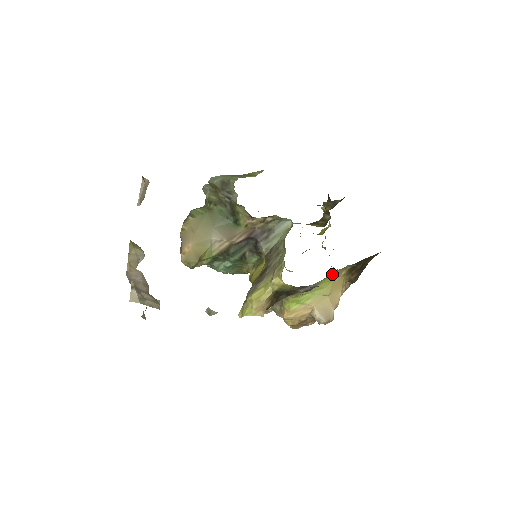
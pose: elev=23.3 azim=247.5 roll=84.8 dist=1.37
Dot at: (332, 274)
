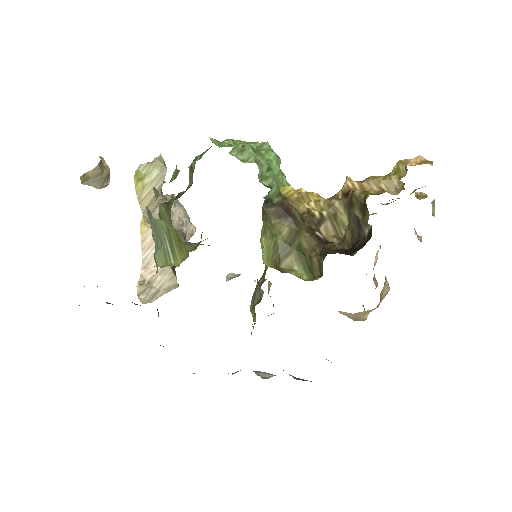
Dot at: occluded
